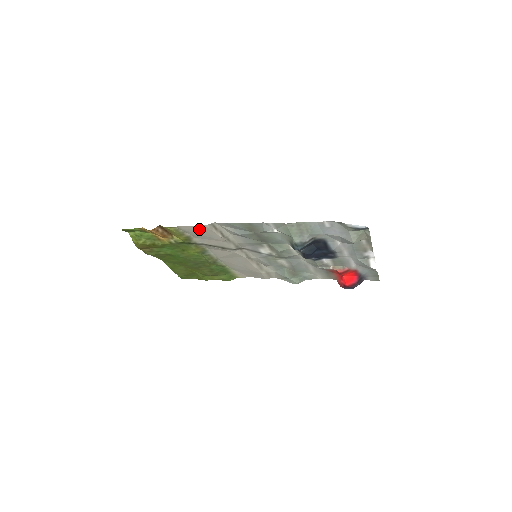
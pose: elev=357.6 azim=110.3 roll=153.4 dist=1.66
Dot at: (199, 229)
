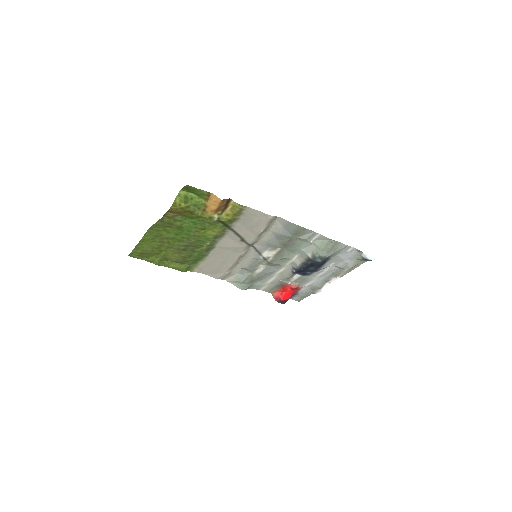
Dot at: (260, 217)
